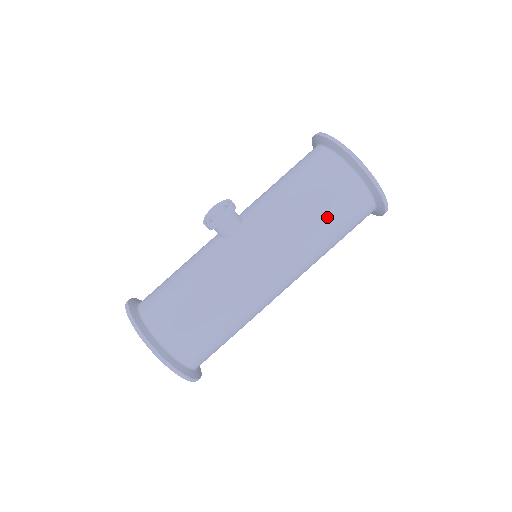
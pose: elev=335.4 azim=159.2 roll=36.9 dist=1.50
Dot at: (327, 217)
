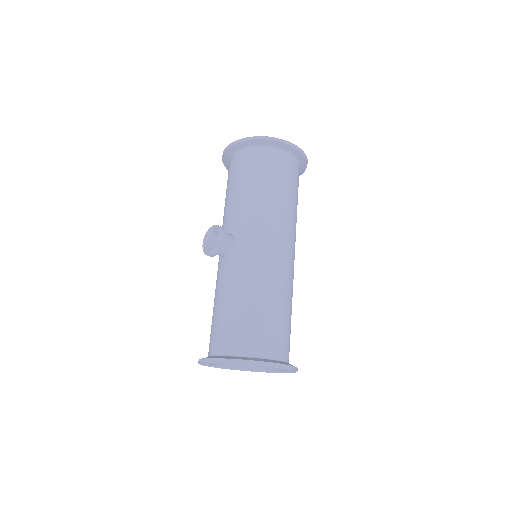
Dot at: (282, 187)
